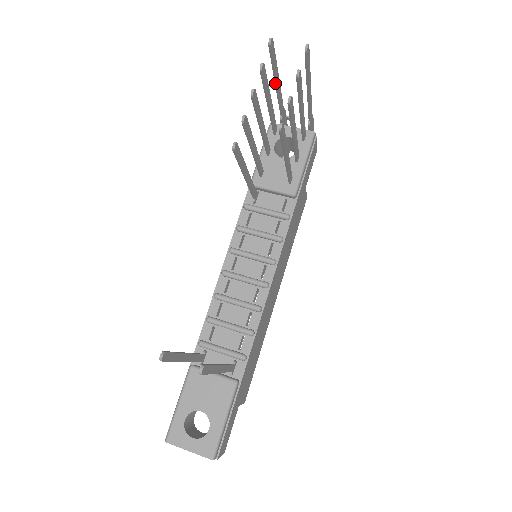
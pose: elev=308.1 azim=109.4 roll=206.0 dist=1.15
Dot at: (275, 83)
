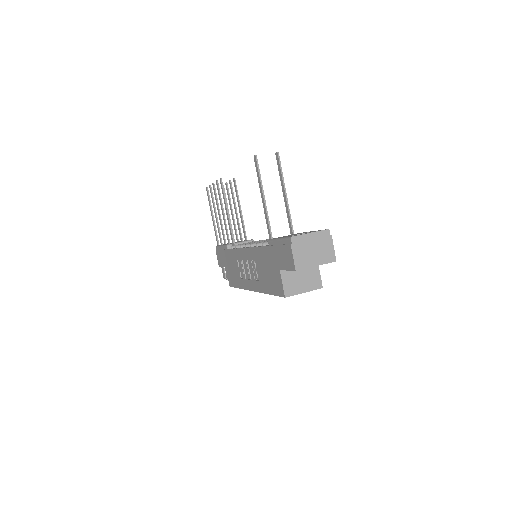
Dot at: (213, 216)
